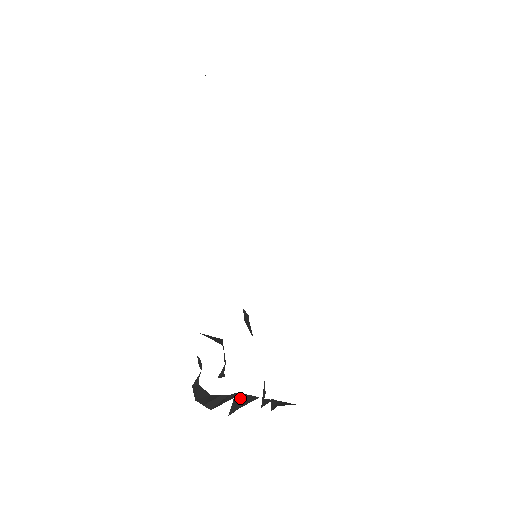
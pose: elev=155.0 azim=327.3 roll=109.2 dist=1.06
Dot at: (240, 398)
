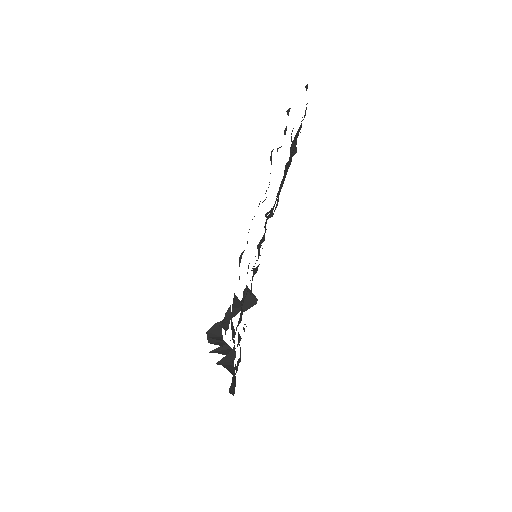
Dot at: (227, 350)
